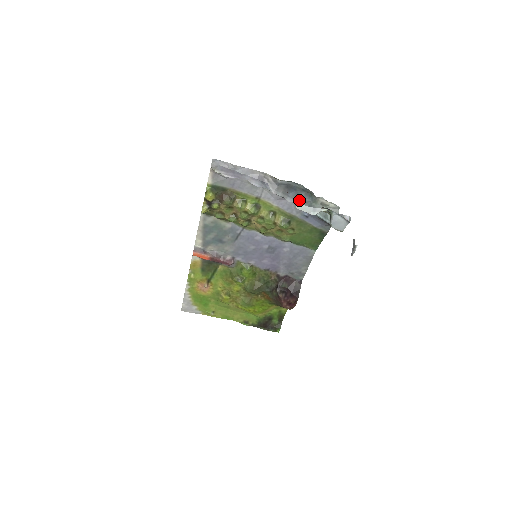
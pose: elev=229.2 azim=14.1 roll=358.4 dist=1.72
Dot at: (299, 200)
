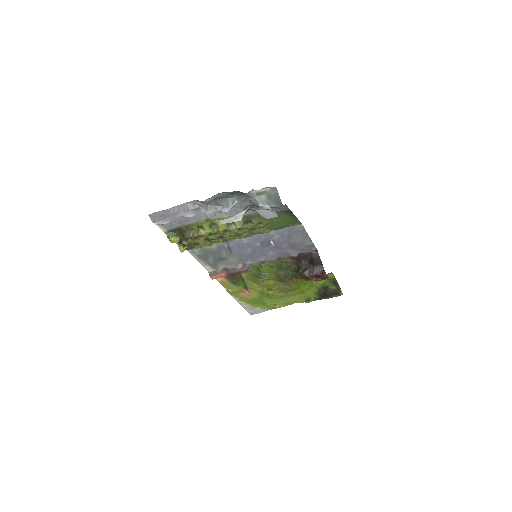
Dot at: (237, 203)
